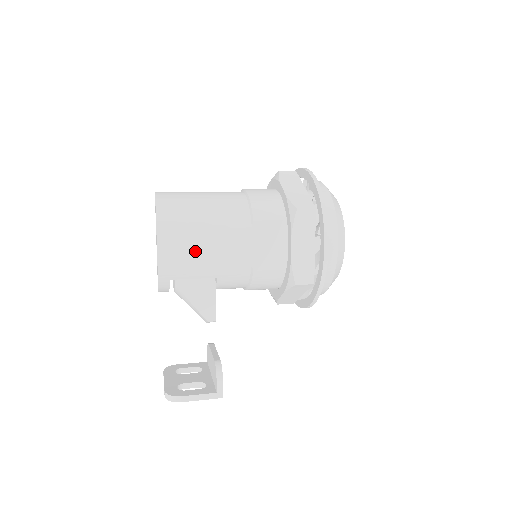
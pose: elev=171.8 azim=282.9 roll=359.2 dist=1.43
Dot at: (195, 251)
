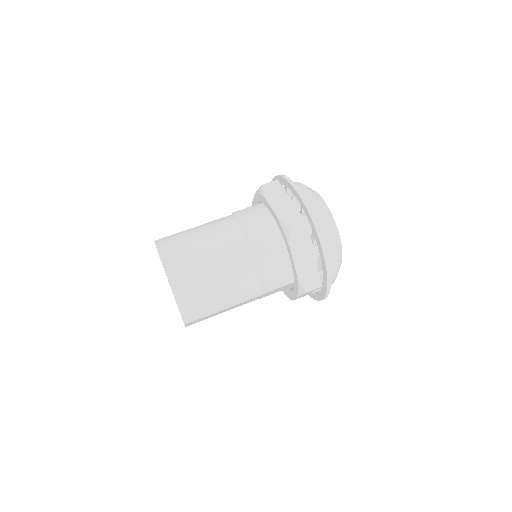
Dot at: (215, 314)
